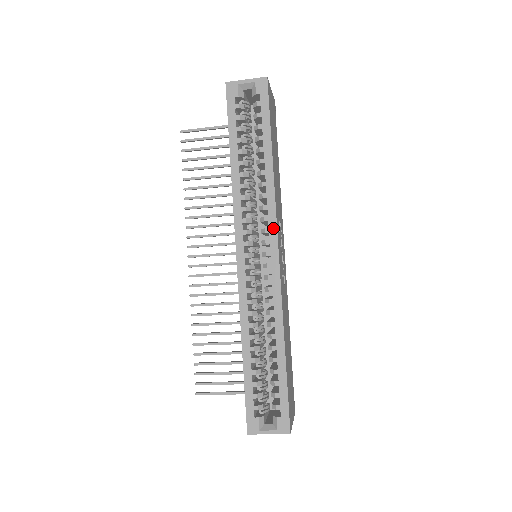
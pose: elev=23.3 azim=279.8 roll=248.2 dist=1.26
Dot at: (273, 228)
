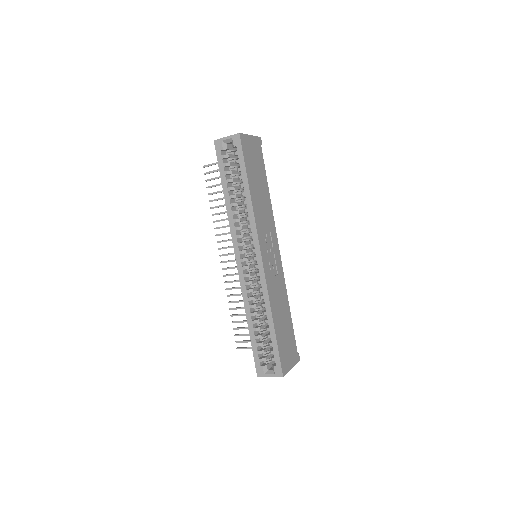
Dot at: (256, 240)
